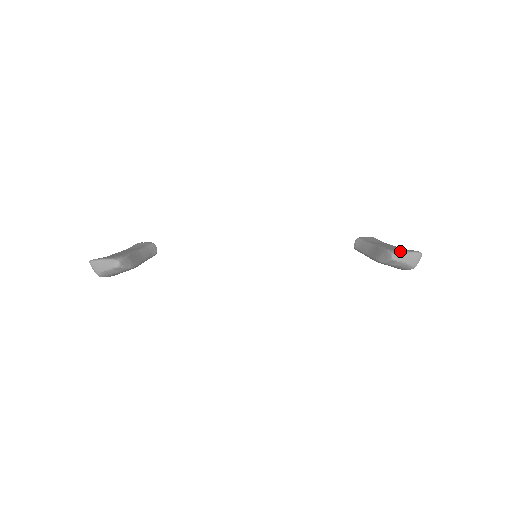
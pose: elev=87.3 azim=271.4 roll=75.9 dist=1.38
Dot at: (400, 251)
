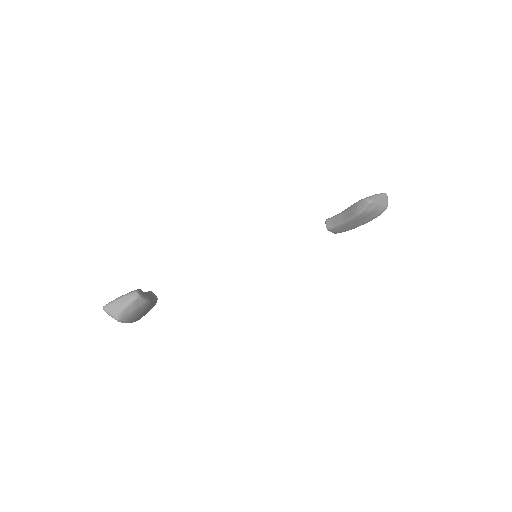
Dot at: occluded
